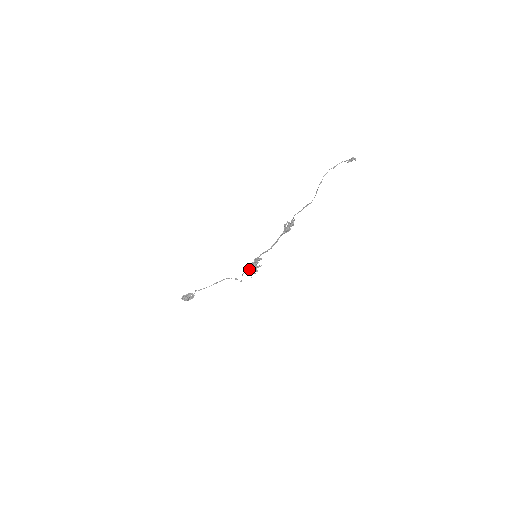
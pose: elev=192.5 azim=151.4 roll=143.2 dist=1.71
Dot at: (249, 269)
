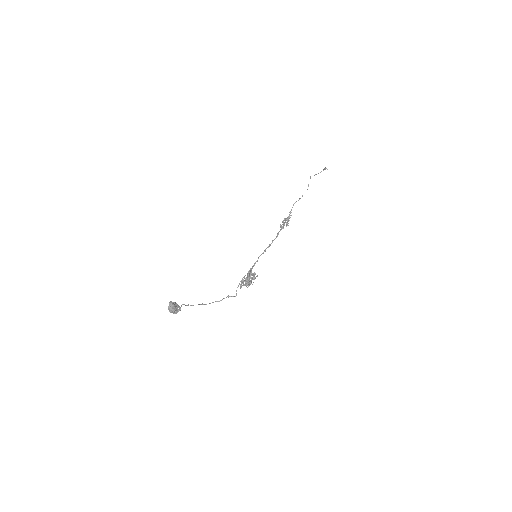
Dot at: (244, 281)
